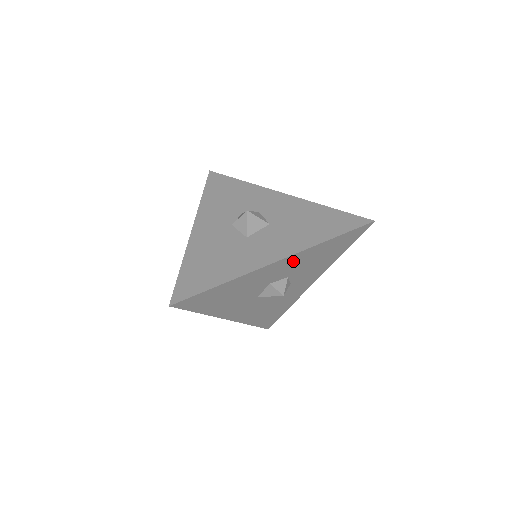
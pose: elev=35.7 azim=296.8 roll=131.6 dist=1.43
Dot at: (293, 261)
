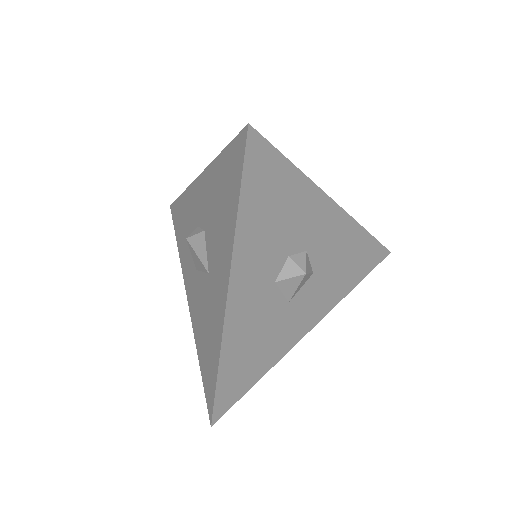
Dot at: occluded
